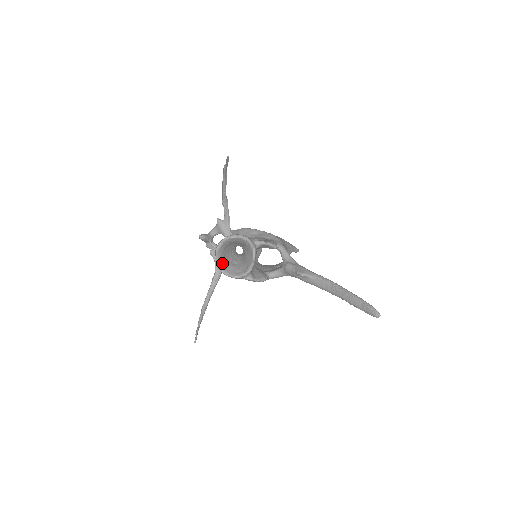
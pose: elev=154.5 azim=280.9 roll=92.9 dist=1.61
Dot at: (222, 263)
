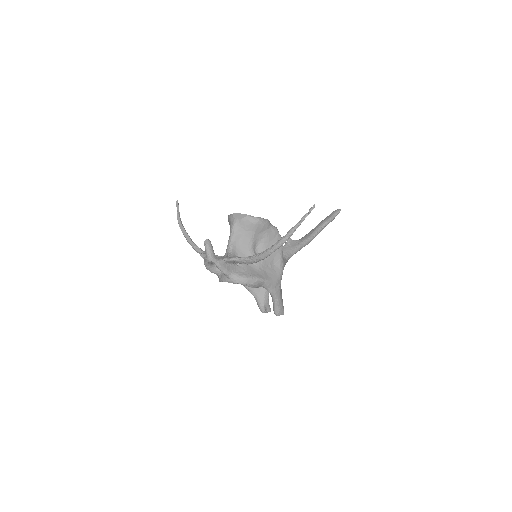
Dot at: (247, 220)
